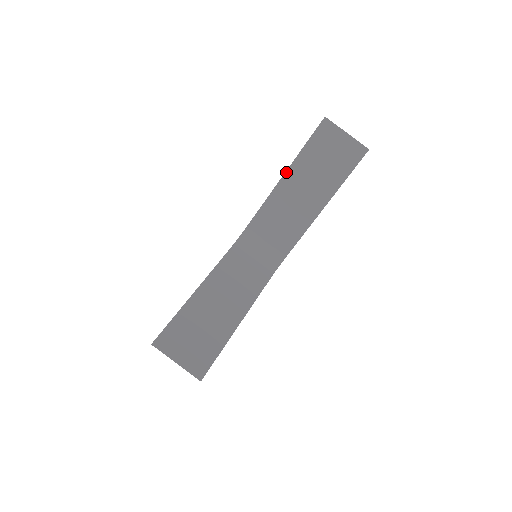
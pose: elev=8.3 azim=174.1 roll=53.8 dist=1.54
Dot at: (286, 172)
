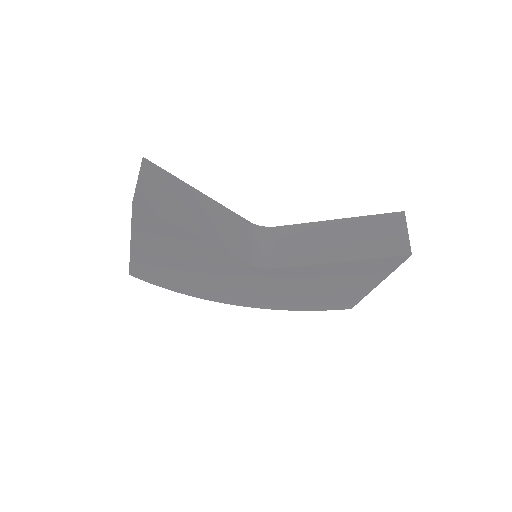
Dot at: (341, 219)
